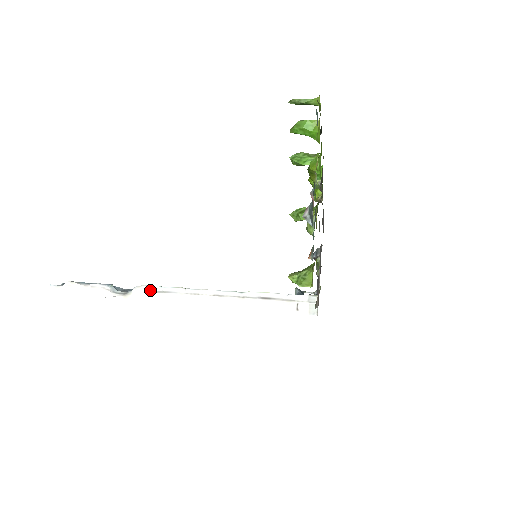
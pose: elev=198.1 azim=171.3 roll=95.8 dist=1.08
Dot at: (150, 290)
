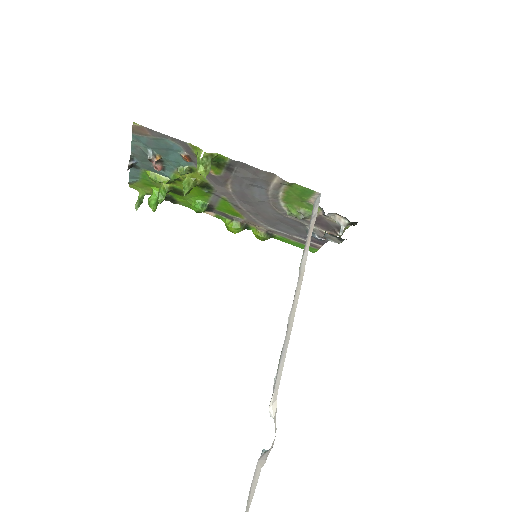
Dot at: (273, 389)
